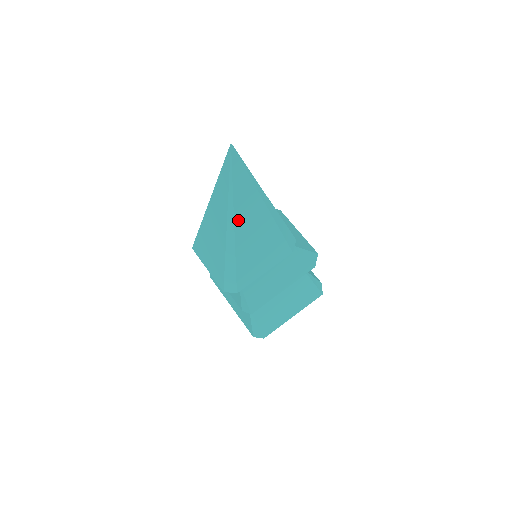
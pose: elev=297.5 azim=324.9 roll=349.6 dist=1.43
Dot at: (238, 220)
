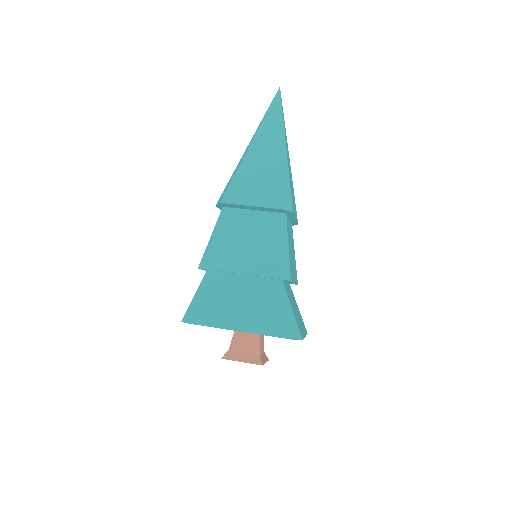
Dot at: (285, 140)
